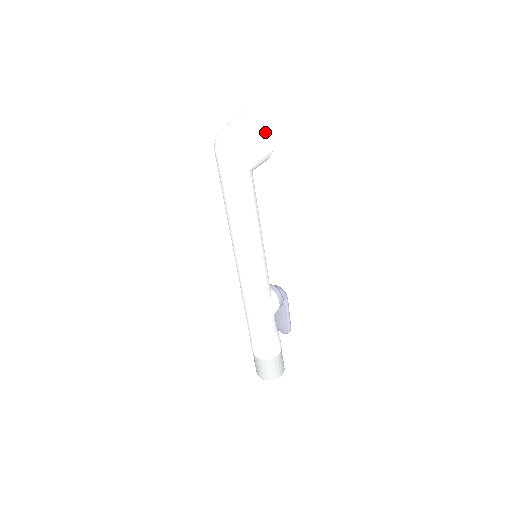
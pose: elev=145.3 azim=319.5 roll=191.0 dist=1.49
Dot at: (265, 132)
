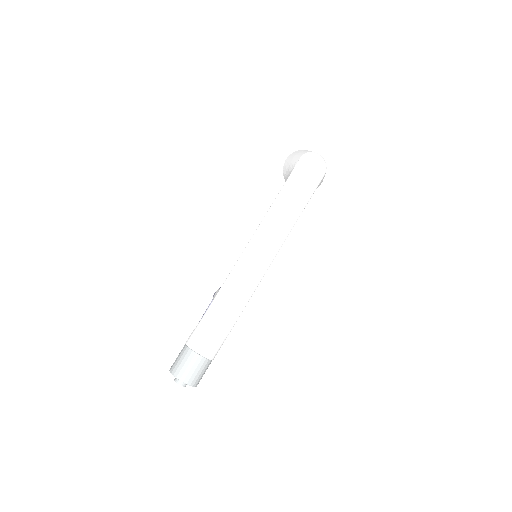
Dot at: occluded
